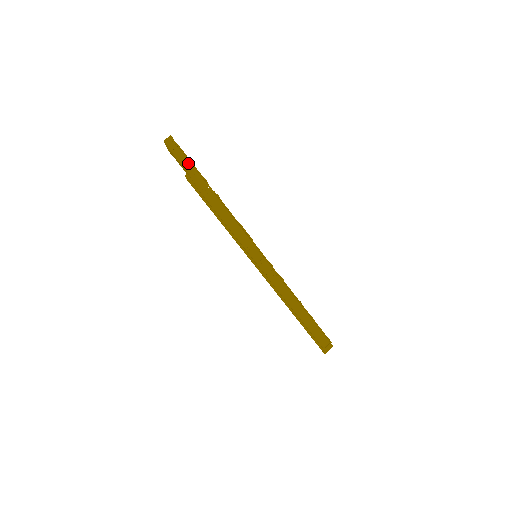
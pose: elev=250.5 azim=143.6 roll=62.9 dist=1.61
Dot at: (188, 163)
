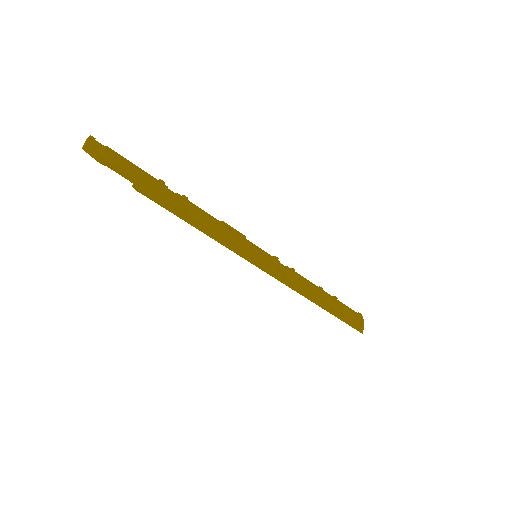
Dot at: (129, 167)
